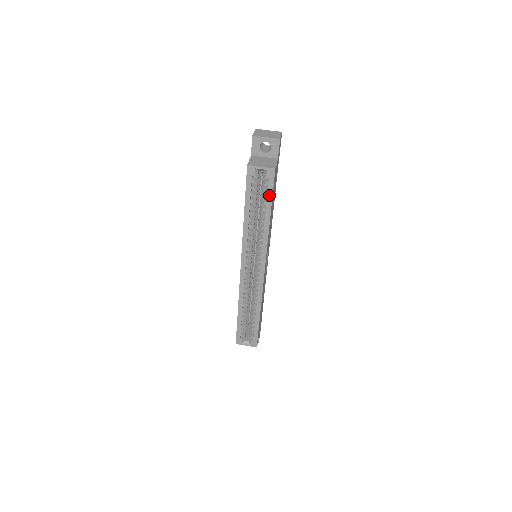
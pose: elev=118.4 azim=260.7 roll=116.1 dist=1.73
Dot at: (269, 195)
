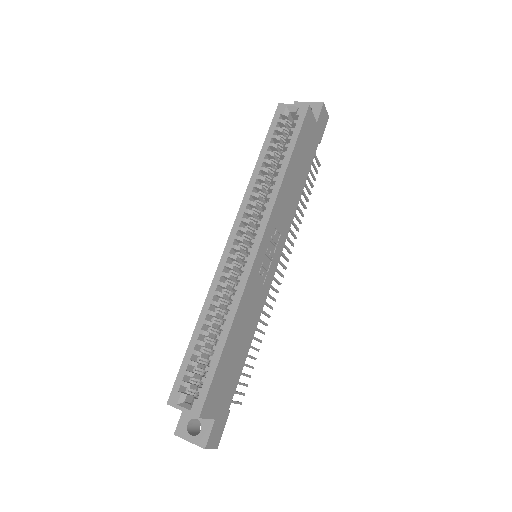
Dot at: (294, 135)
